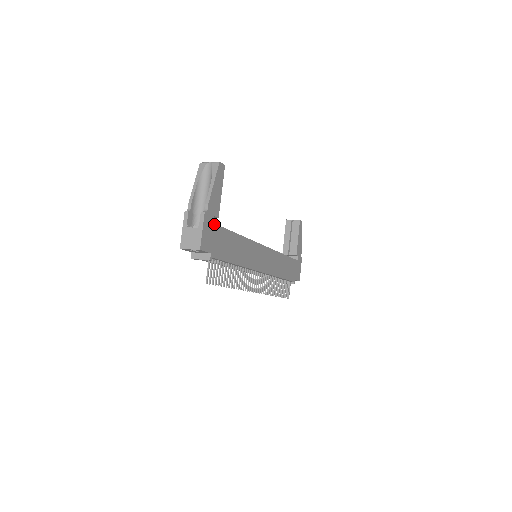
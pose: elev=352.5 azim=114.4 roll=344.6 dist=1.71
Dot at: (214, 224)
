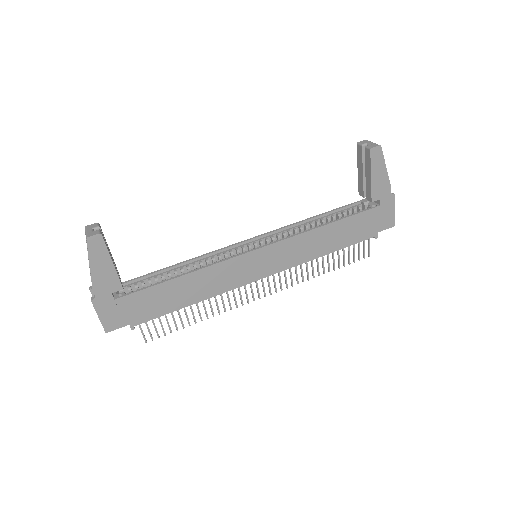
Dot at: (118, 299)
